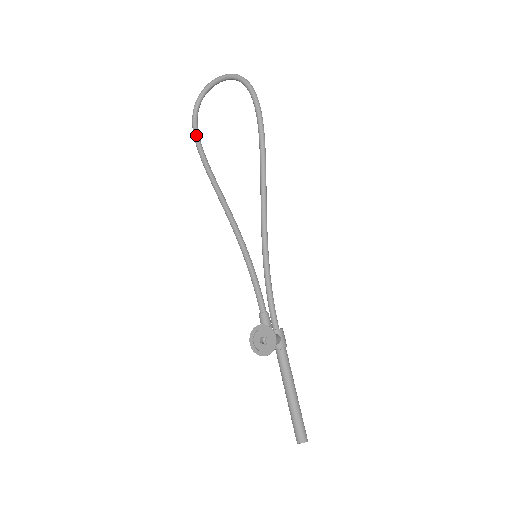
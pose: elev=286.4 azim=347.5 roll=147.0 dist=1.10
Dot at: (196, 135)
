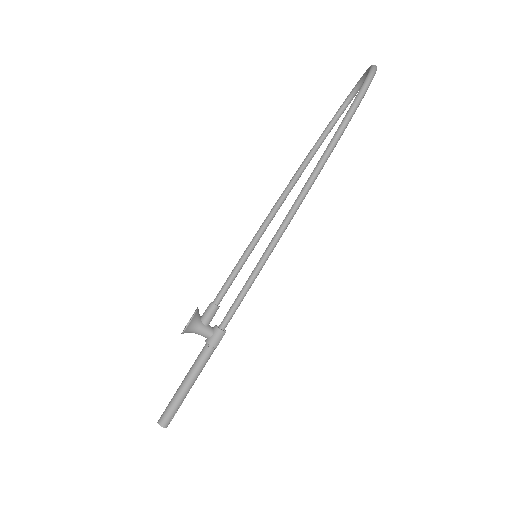
Dot at: (327, 126)
